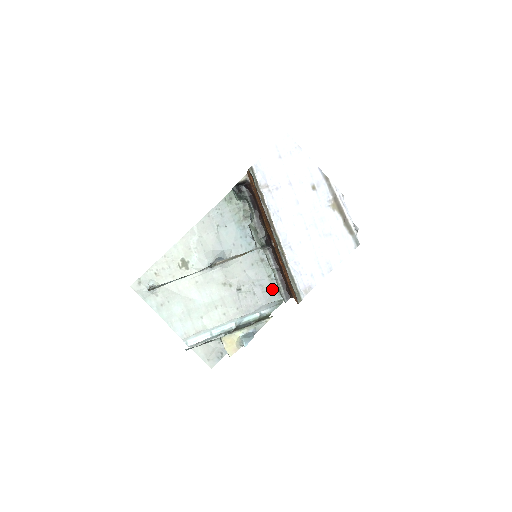
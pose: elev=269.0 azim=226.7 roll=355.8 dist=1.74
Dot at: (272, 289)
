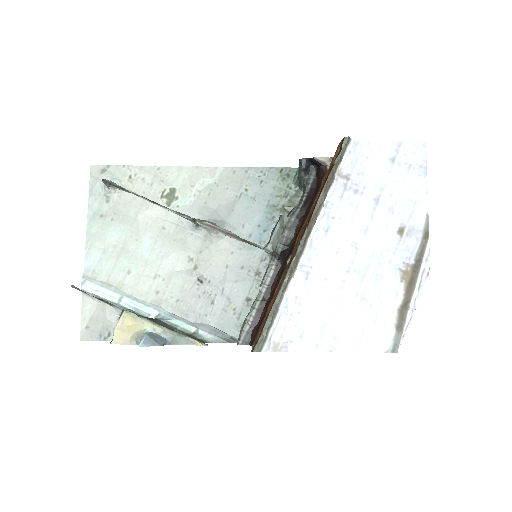
Dot at: (237, 316)
